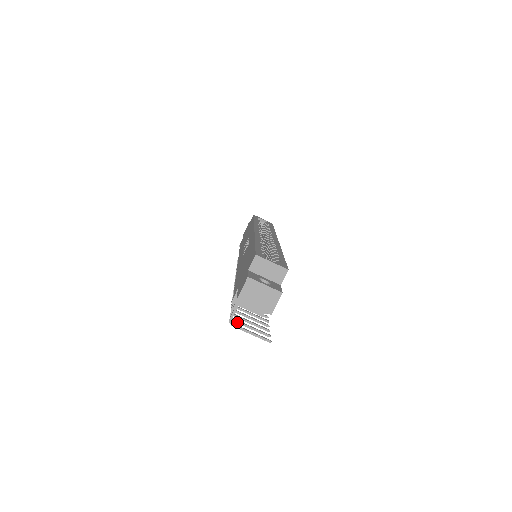
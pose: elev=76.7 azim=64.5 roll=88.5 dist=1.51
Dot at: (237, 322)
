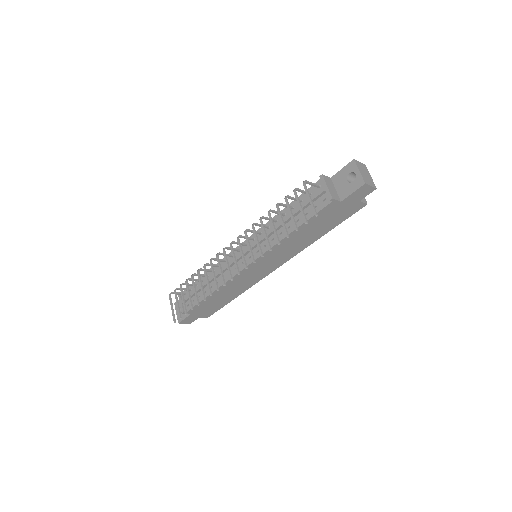
Dot at: occluded
